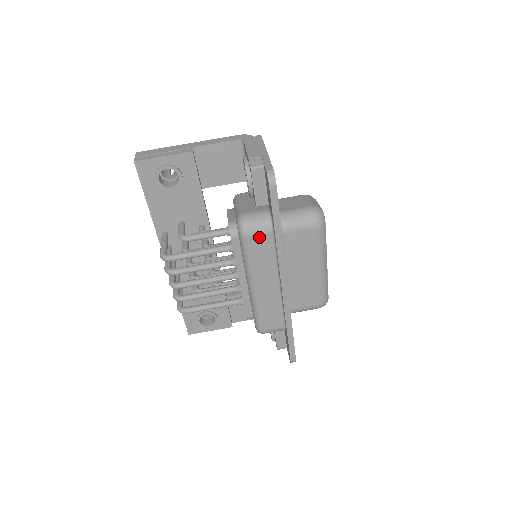
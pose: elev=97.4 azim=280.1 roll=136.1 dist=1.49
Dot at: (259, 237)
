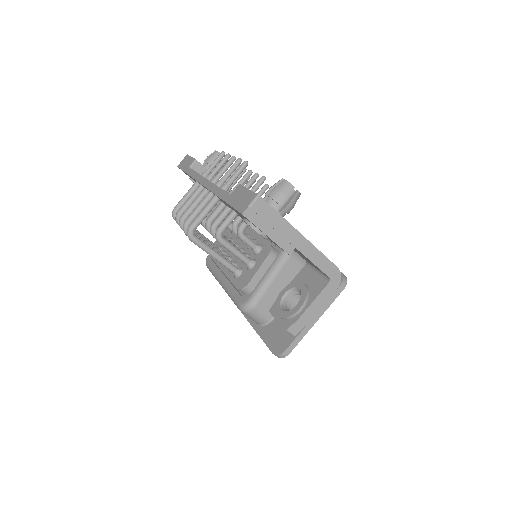
Dot at: occluded
